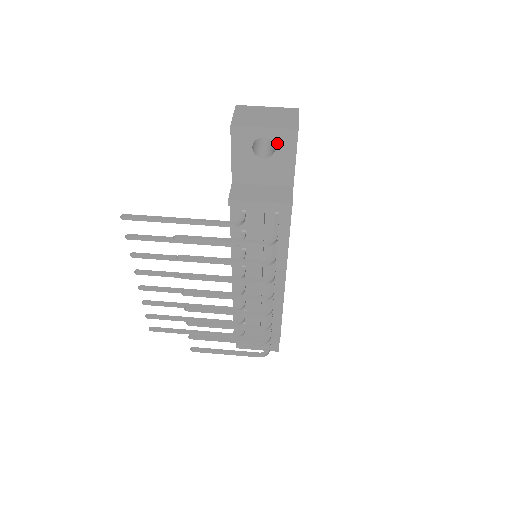
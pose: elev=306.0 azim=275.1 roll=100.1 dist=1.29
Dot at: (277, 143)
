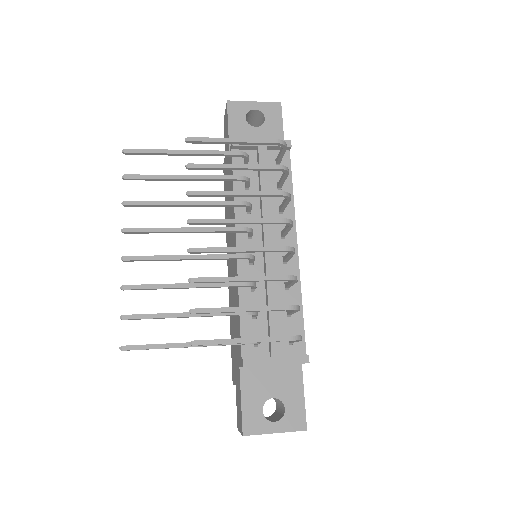
Dot at: (266, 114)
